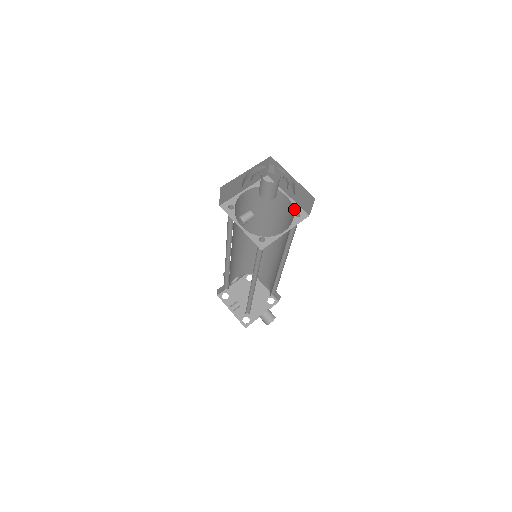
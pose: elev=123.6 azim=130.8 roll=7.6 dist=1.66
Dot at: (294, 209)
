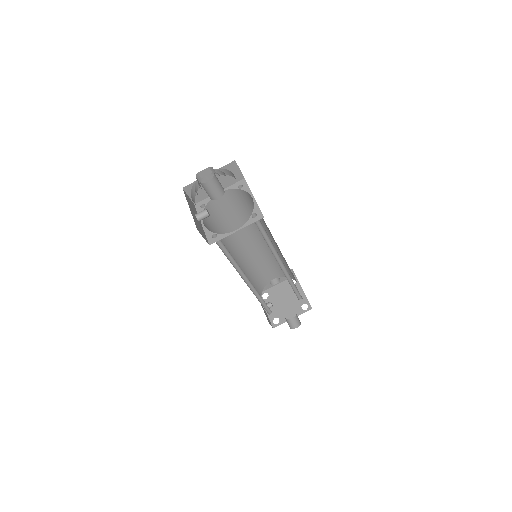
Dot at: (253, 210)
